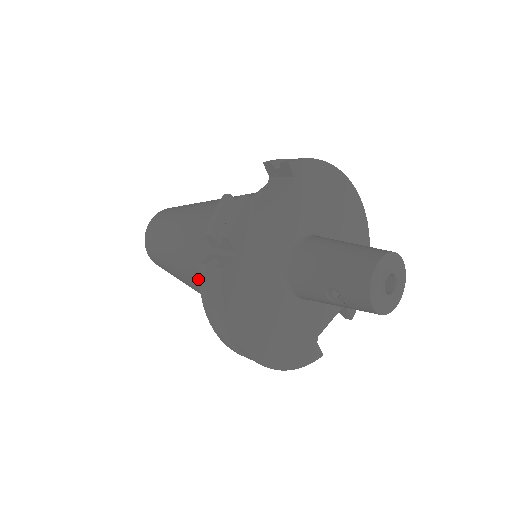
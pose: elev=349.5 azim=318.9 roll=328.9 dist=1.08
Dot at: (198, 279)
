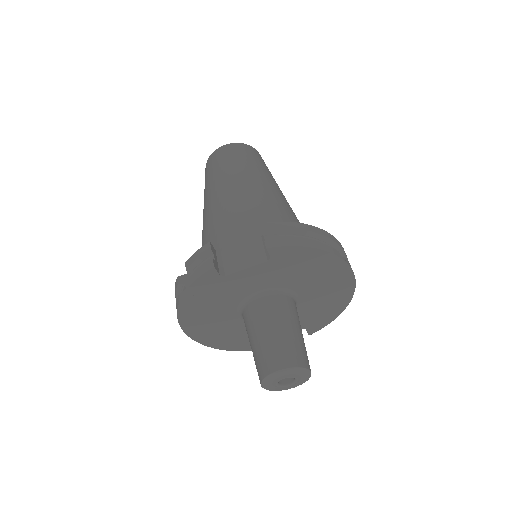
Dot at: occluded
